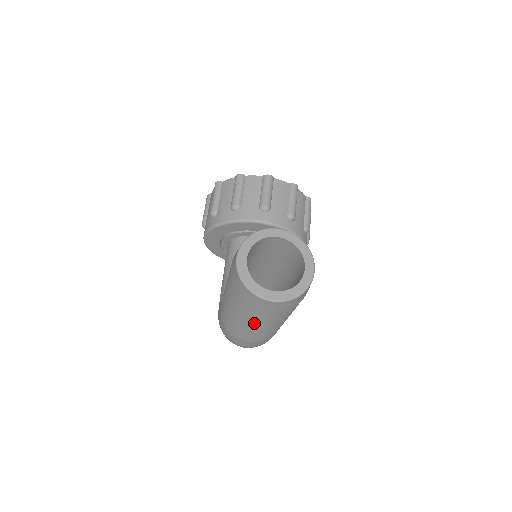
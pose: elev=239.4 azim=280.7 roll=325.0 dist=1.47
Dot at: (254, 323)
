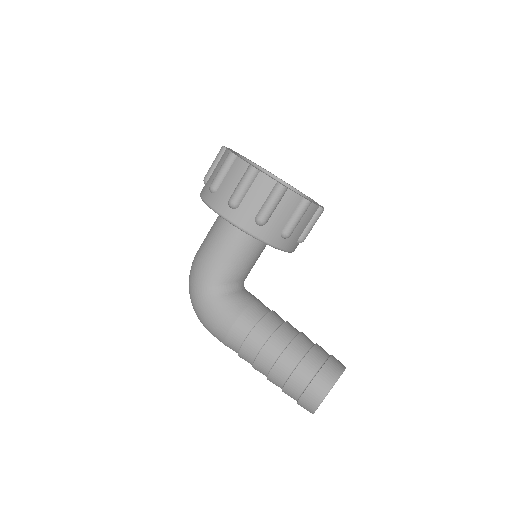
Dot at: occluded
